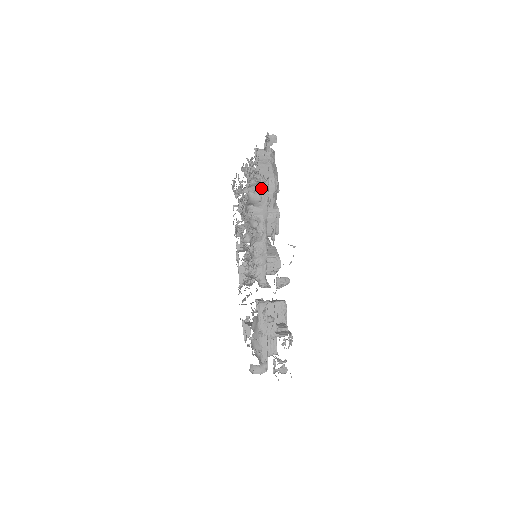
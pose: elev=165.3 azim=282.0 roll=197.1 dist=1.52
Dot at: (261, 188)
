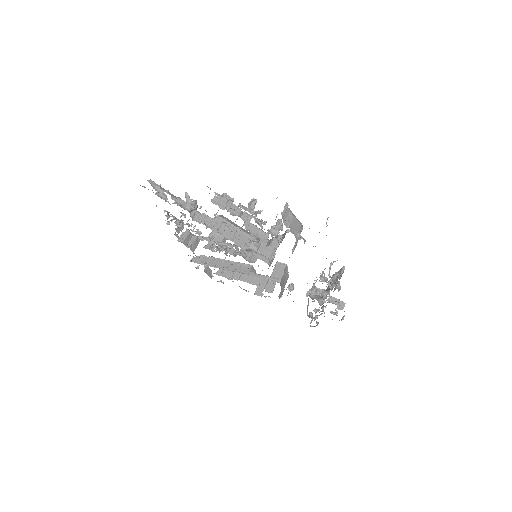
Dot at: occluded
